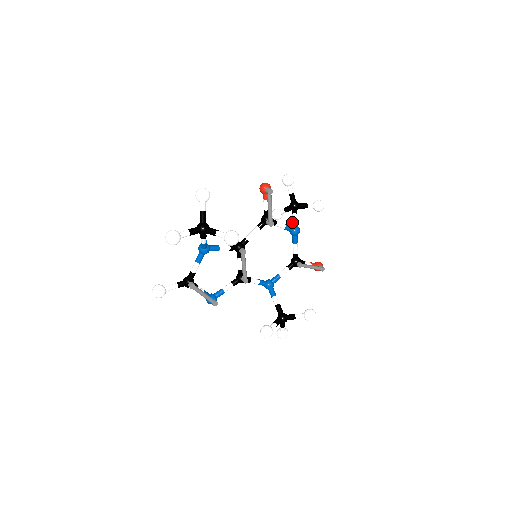
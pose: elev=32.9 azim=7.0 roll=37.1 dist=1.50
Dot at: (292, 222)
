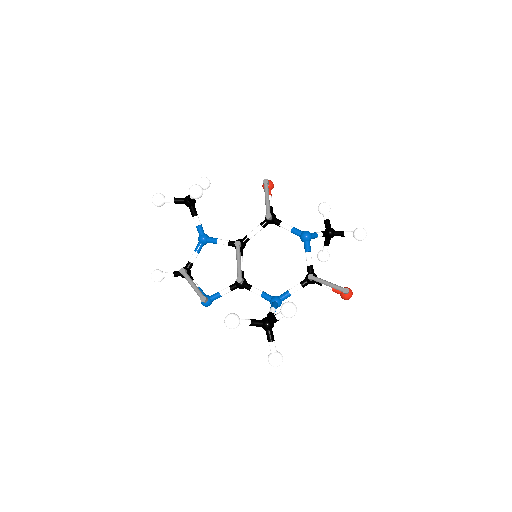
Dot at: occluded
